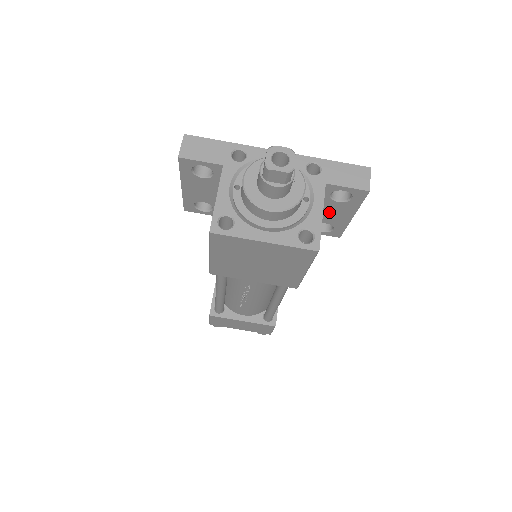
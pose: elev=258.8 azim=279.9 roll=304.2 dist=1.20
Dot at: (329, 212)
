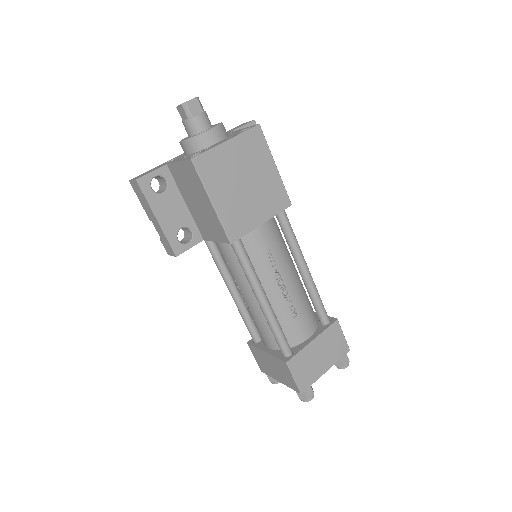
Dot at: occluded
